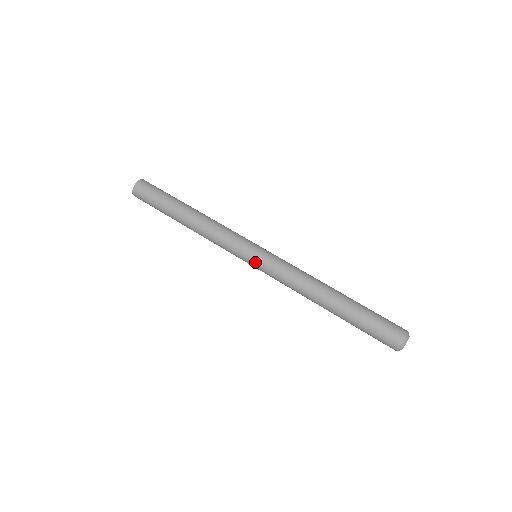
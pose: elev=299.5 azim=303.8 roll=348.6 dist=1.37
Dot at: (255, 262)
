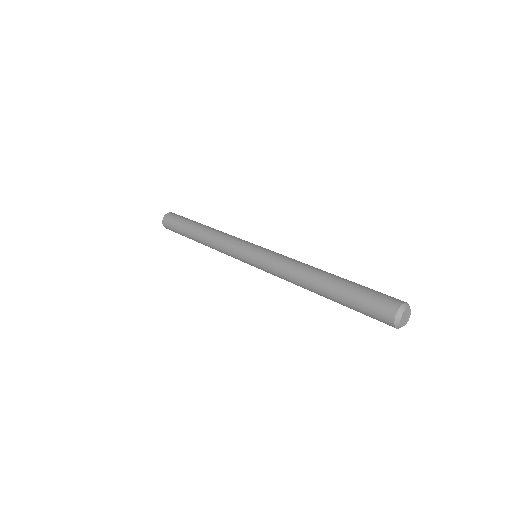
Dot at: (255, 250)
